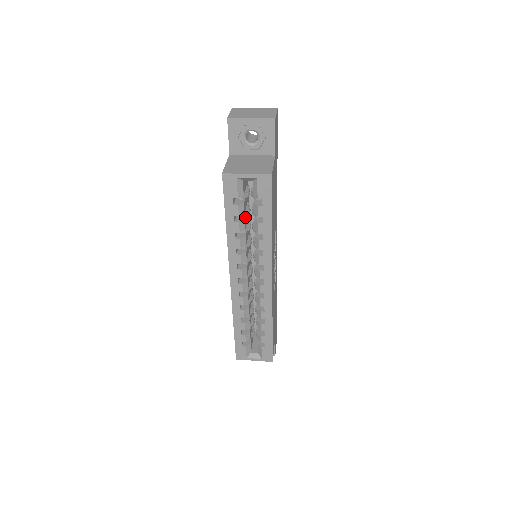
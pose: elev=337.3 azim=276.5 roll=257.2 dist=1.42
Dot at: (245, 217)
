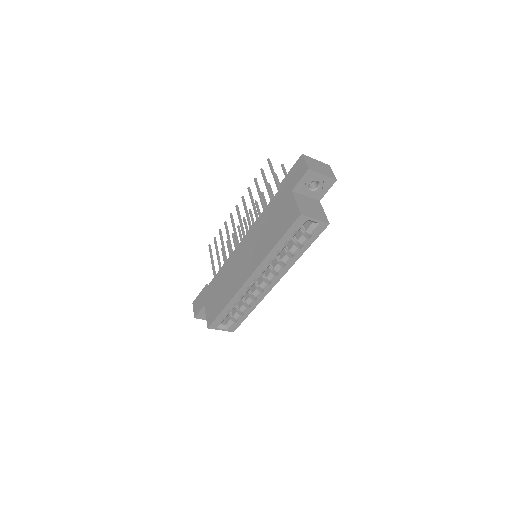
Dot at: occluded
